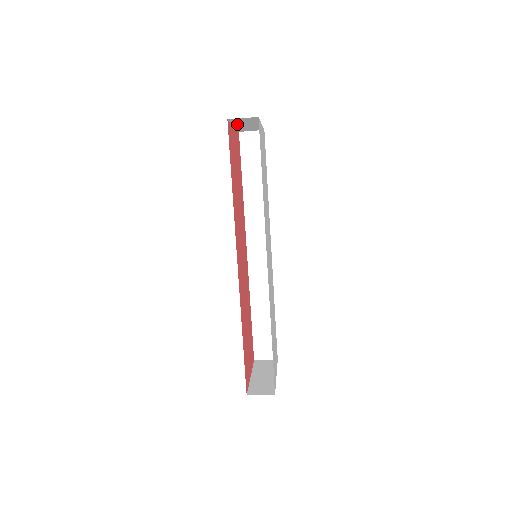
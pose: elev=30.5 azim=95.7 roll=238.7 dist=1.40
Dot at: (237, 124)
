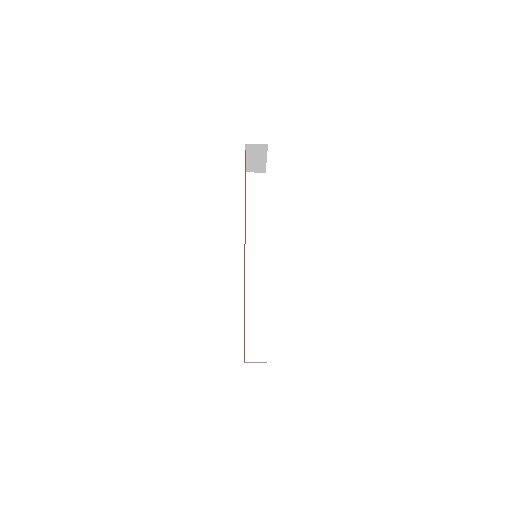
Dot at: (249, 156)
